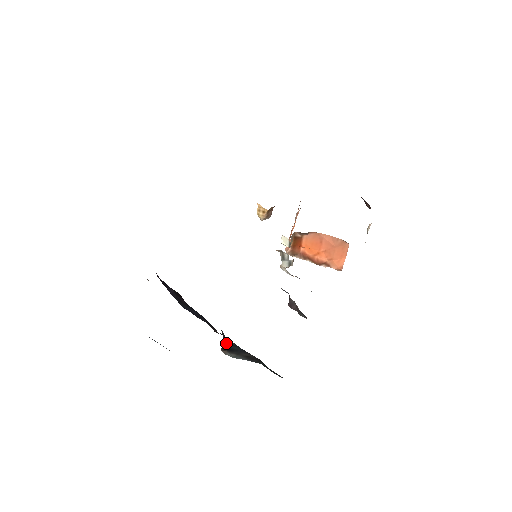
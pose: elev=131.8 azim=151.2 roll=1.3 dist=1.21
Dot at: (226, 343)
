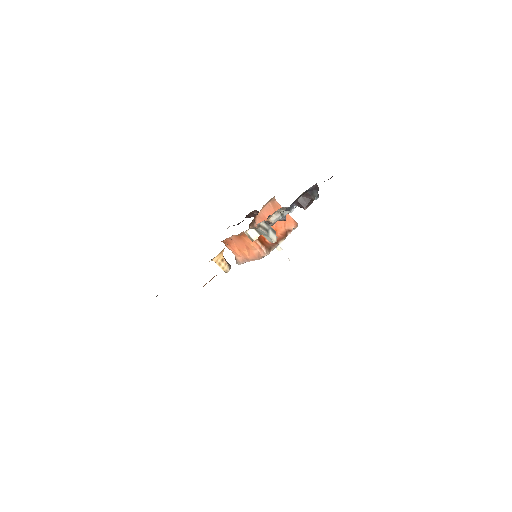
Dot at: occluded
